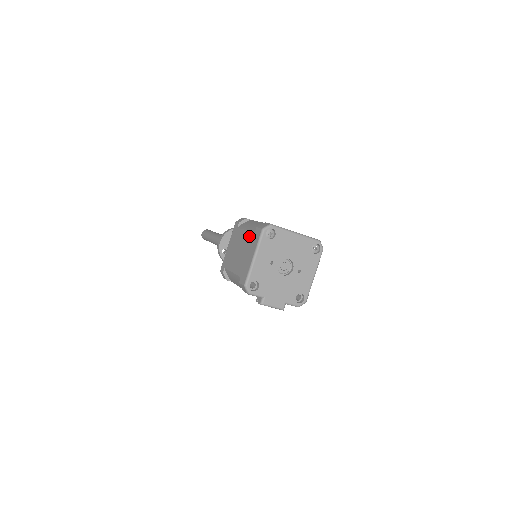
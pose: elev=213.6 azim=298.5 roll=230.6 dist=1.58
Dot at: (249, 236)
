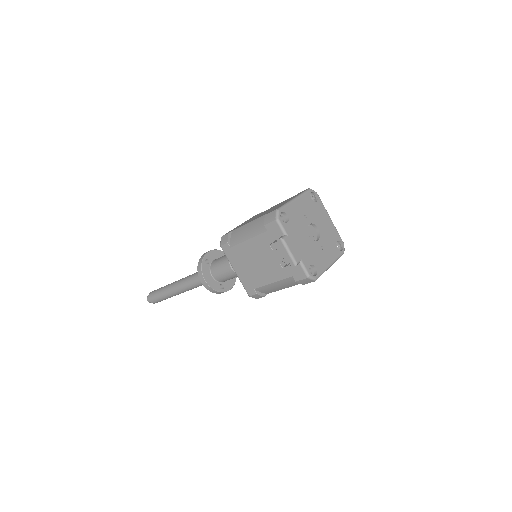
Dot at: (284, 201)
